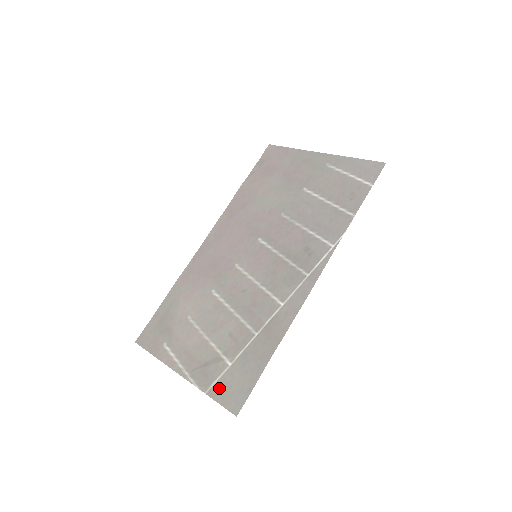
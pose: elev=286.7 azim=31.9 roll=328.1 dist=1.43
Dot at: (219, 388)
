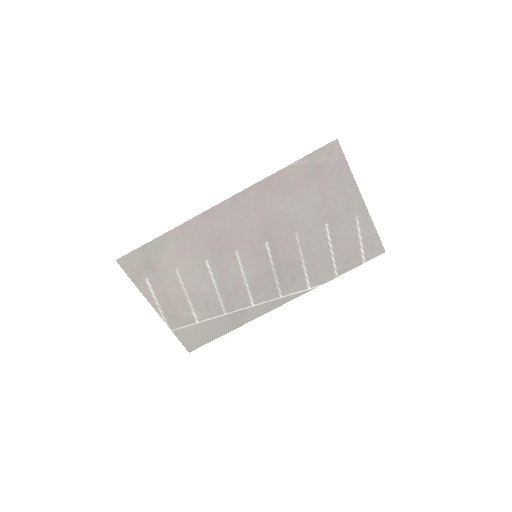
Dot at: (184, 333)
